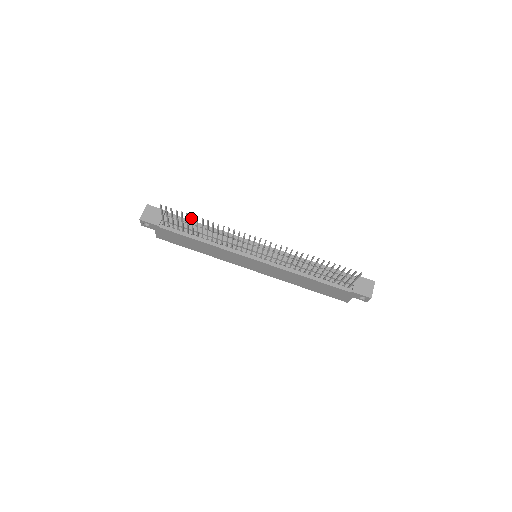
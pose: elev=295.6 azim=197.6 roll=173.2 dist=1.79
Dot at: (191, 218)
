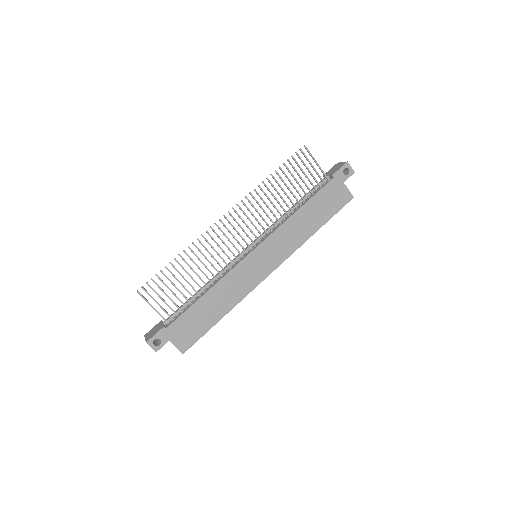
Dot at: occluded
